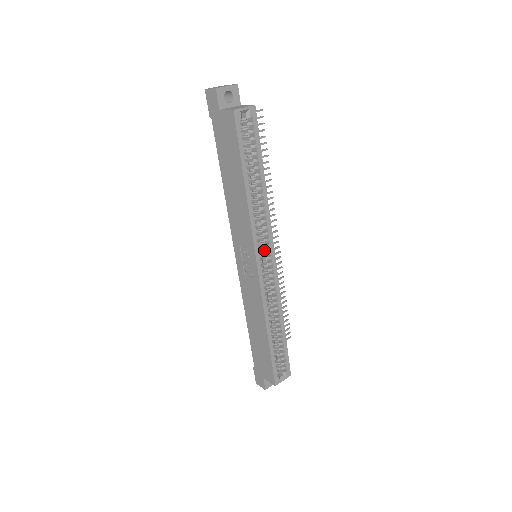
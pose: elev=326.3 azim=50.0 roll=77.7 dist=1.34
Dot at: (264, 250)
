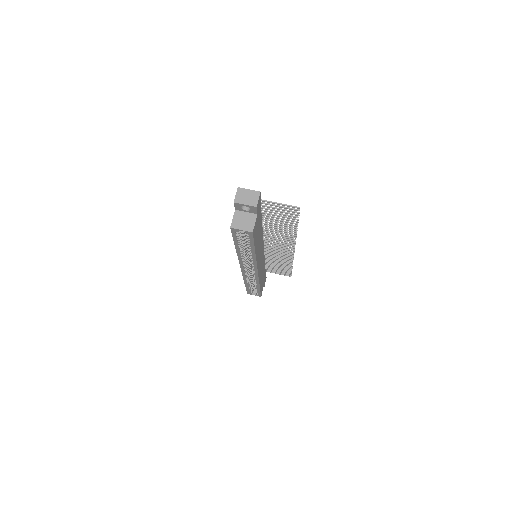
Dot at: occluded
